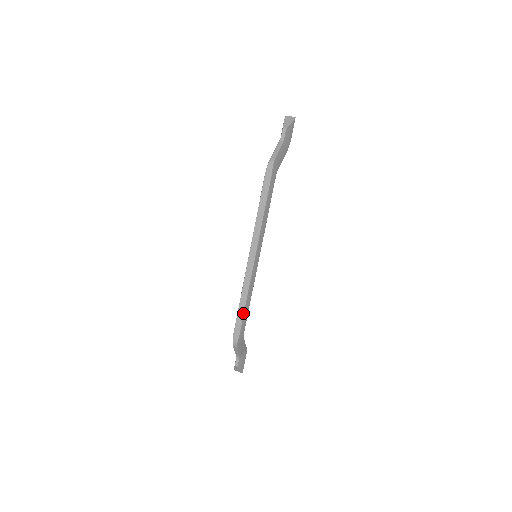
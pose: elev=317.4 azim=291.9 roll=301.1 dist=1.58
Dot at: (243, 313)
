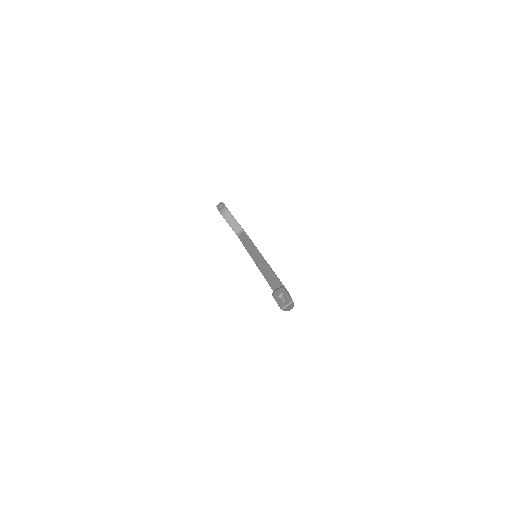
Dot at: occluded
